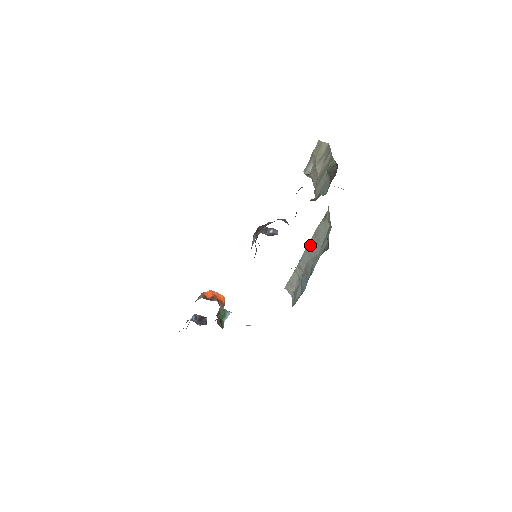
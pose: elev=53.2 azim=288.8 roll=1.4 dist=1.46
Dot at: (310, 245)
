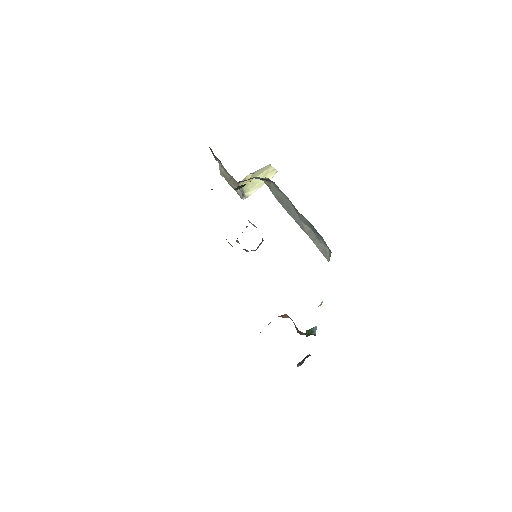
Dot at: (288, 212)
